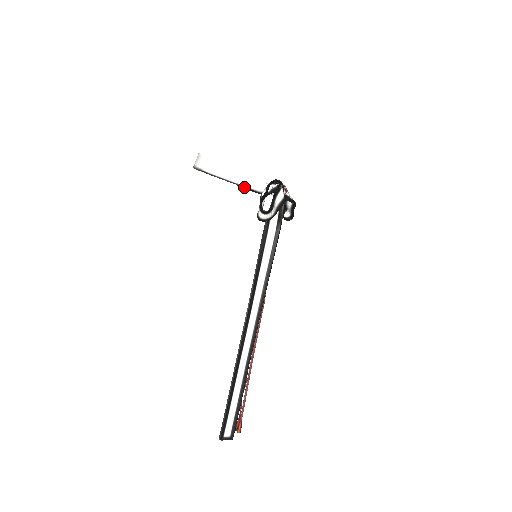
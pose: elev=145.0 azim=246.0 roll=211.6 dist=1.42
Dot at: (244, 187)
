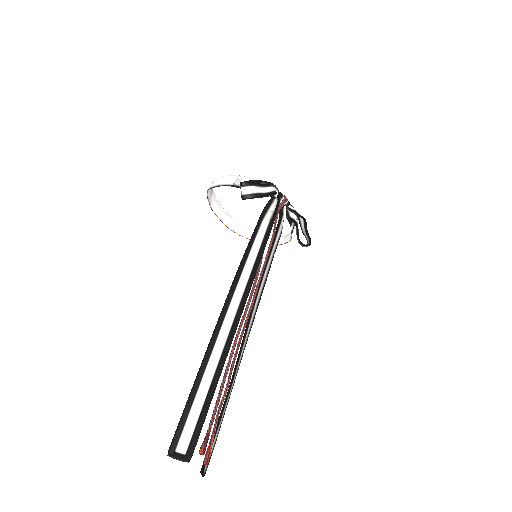
Dot at: (235, 186)
